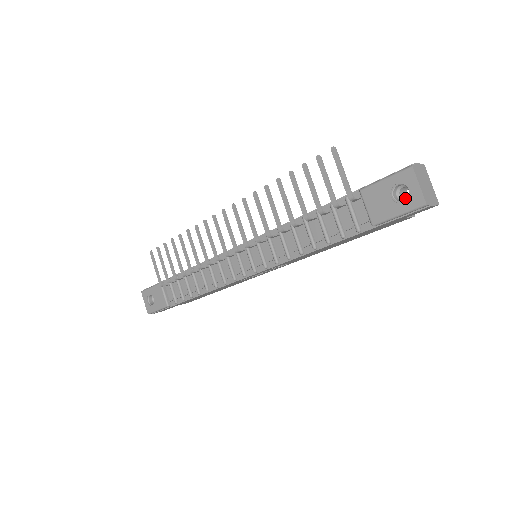
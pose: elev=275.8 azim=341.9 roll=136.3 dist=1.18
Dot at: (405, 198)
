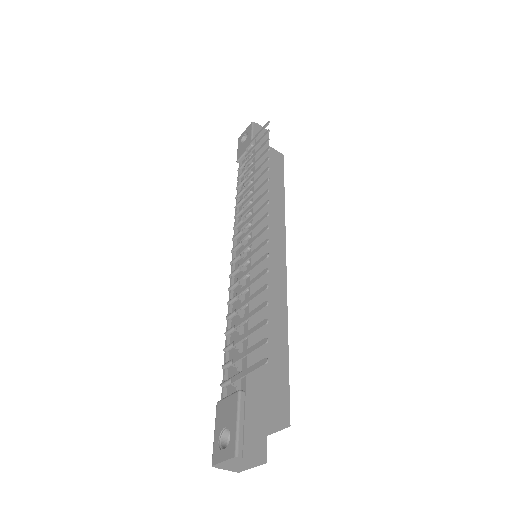
Dot at: occluded
